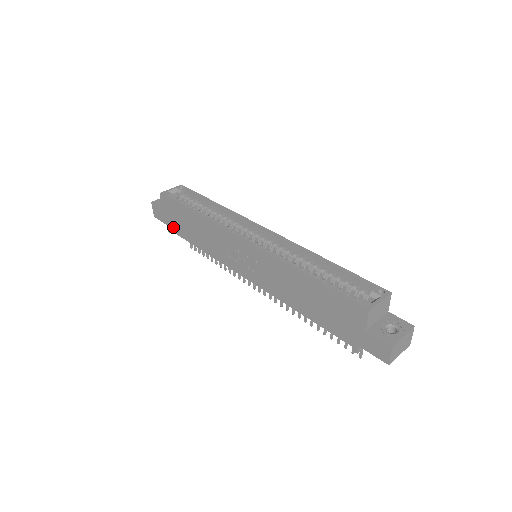
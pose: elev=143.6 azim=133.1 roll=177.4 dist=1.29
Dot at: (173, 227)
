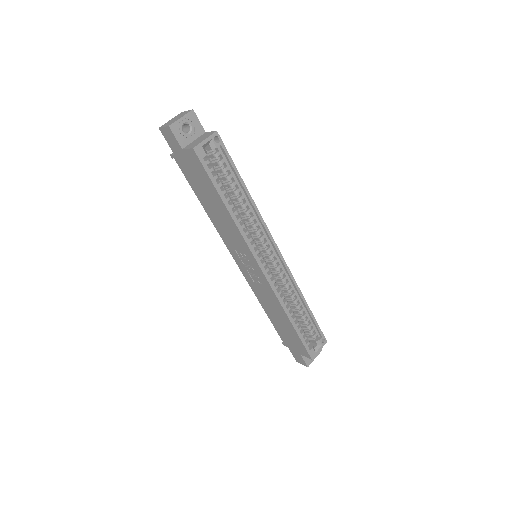
Dot at: (183, 167)
